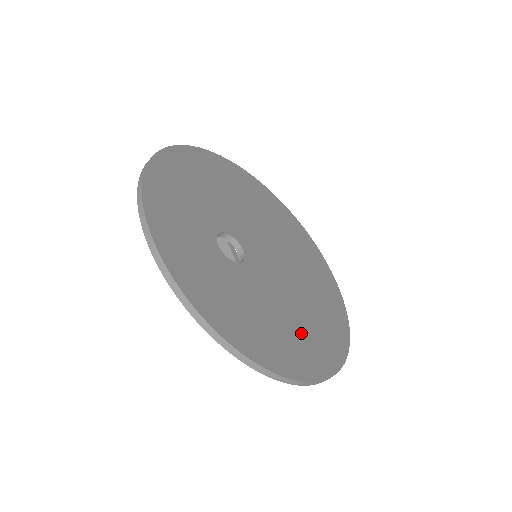
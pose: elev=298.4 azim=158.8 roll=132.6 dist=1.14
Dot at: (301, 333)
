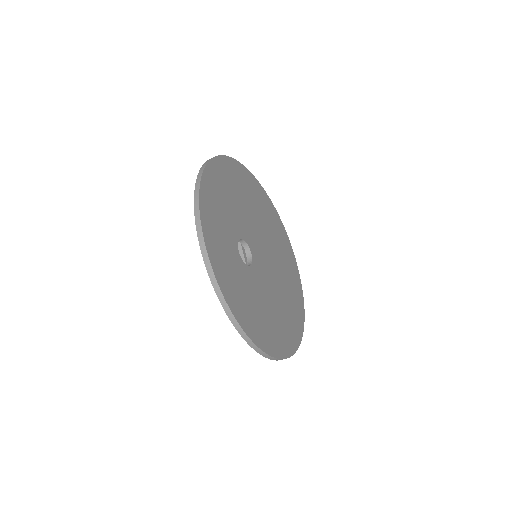
Dot at: (279, 321)
